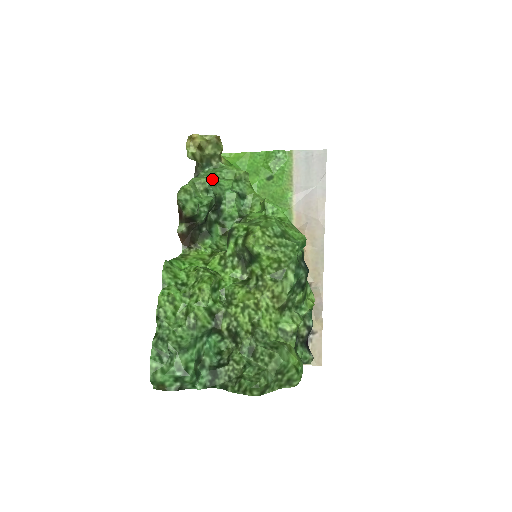
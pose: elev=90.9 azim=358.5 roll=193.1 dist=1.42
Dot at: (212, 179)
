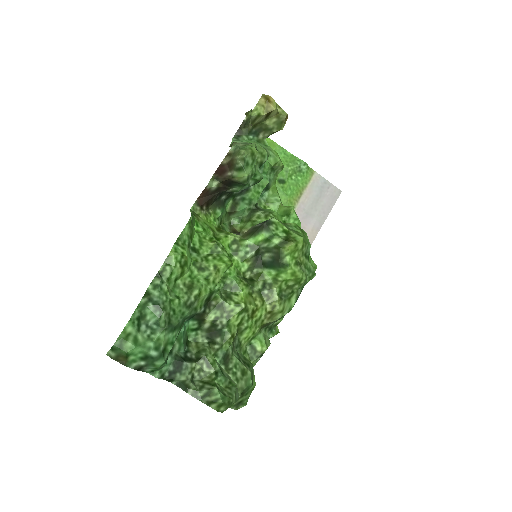
Dot at: (268, 156)
